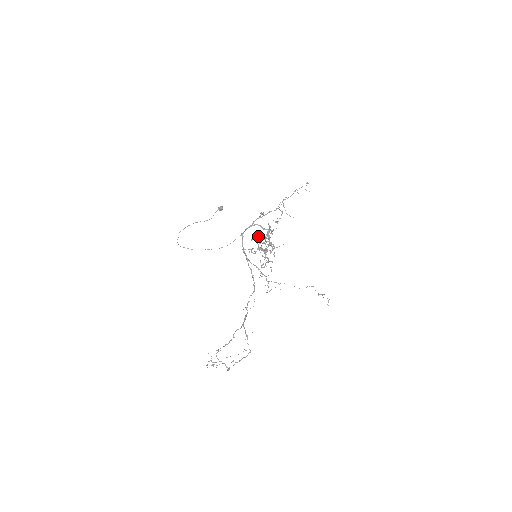
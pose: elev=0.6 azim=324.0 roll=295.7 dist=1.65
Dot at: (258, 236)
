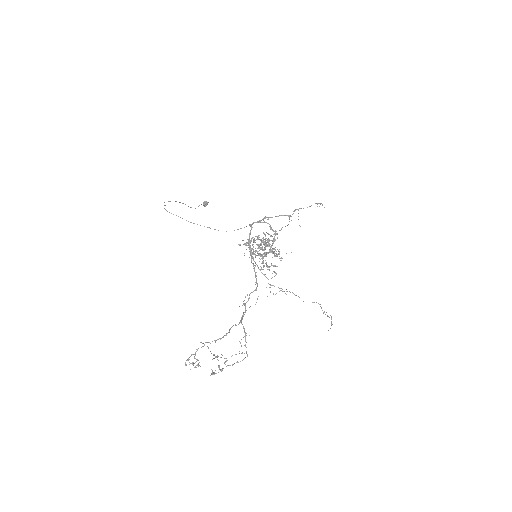
Dot at: (255, 240)
